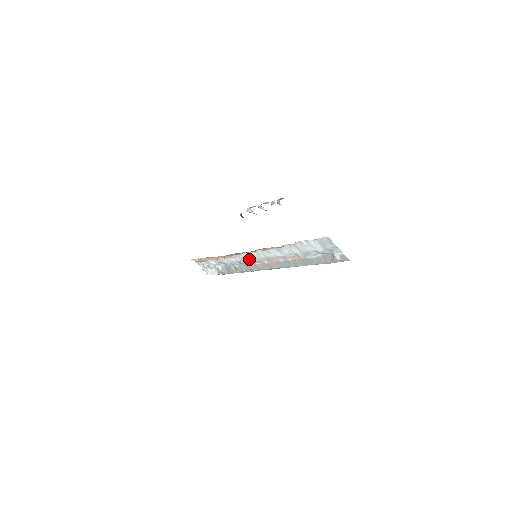
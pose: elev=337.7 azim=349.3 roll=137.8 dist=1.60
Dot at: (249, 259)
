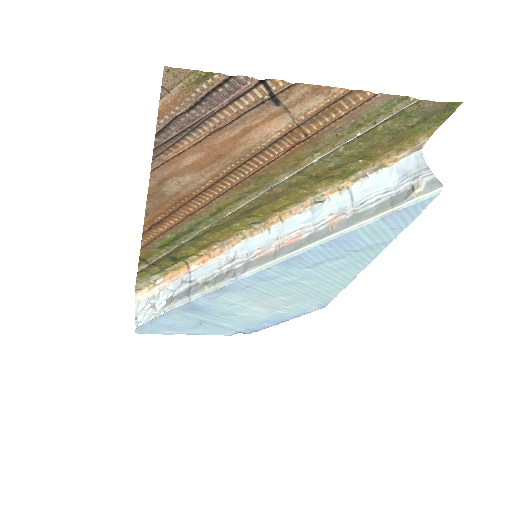
Dot at: (244, 254)
